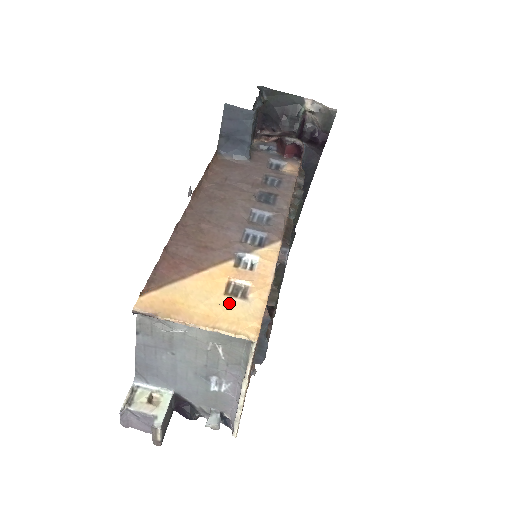
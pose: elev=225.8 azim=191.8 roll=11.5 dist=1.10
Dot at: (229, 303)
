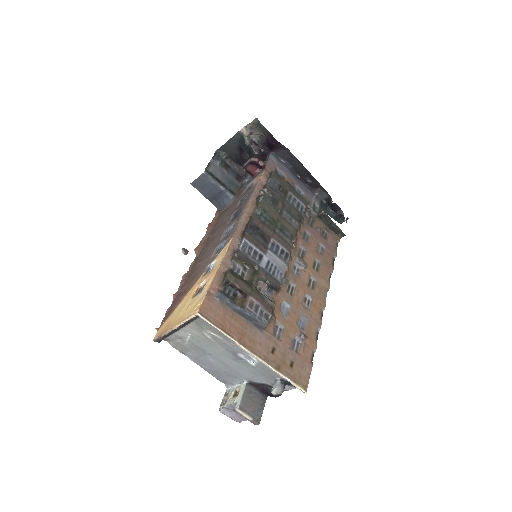
Dot at: (192, 301)
